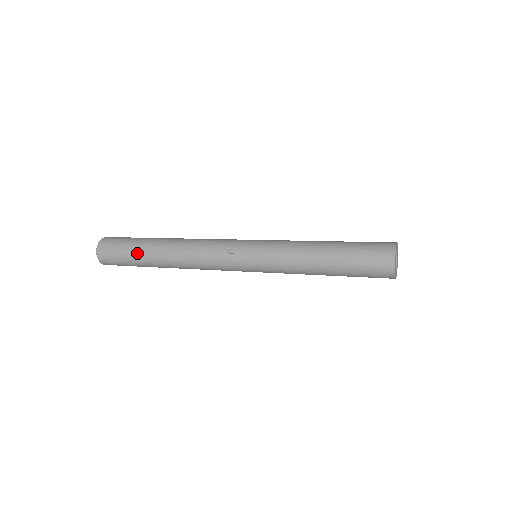
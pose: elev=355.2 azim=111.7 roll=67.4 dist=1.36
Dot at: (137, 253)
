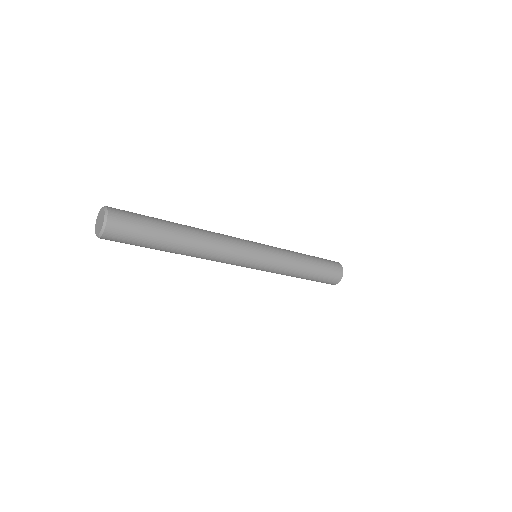
Dot at: (160, 221)
